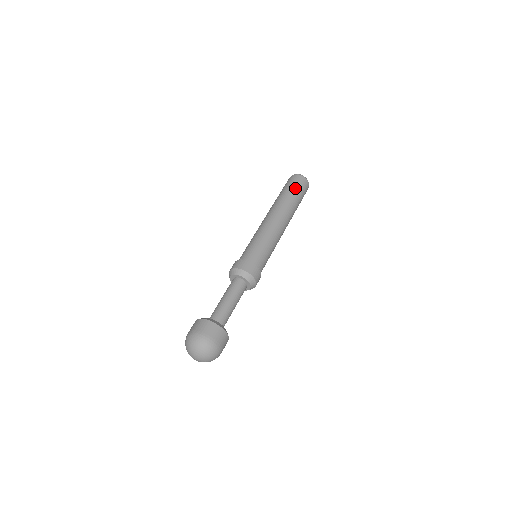
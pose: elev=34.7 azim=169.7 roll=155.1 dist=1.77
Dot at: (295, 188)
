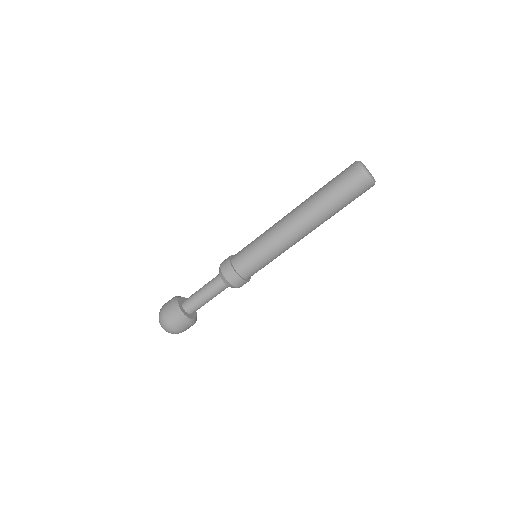
Dot at: (337, 185)
